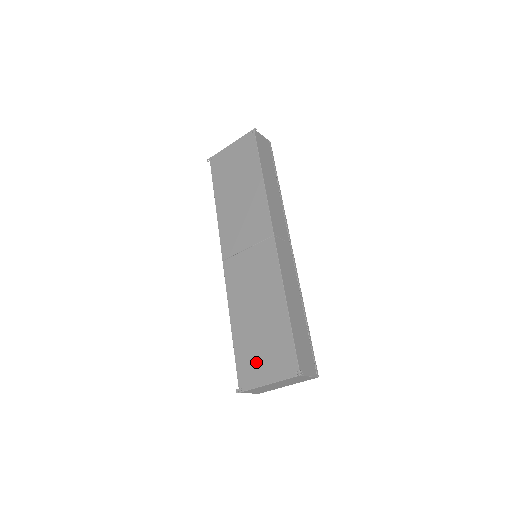
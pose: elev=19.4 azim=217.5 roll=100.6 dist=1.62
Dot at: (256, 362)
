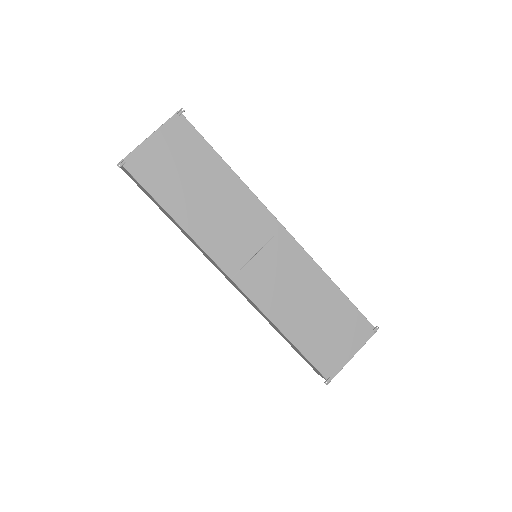
Dot at: (332, 348)
